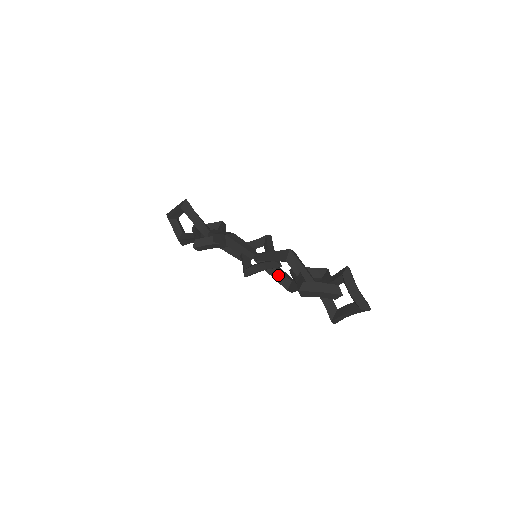
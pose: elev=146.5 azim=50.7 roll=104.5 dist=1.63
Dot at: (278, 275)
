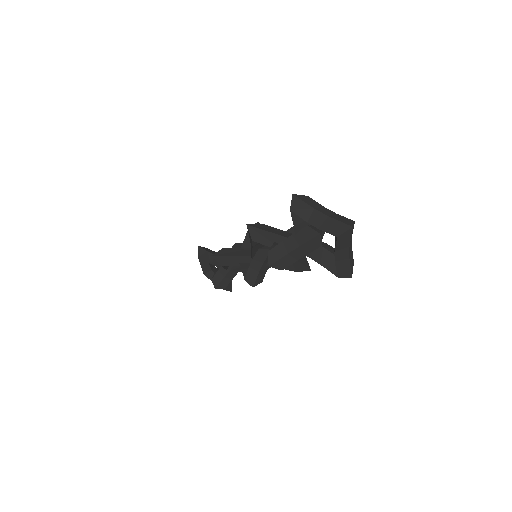
Dot at: occluded
